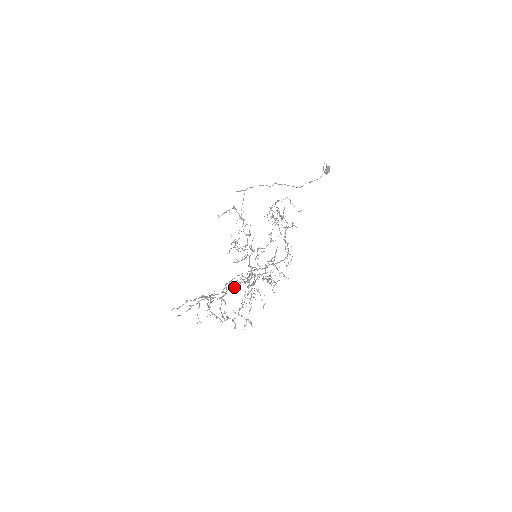
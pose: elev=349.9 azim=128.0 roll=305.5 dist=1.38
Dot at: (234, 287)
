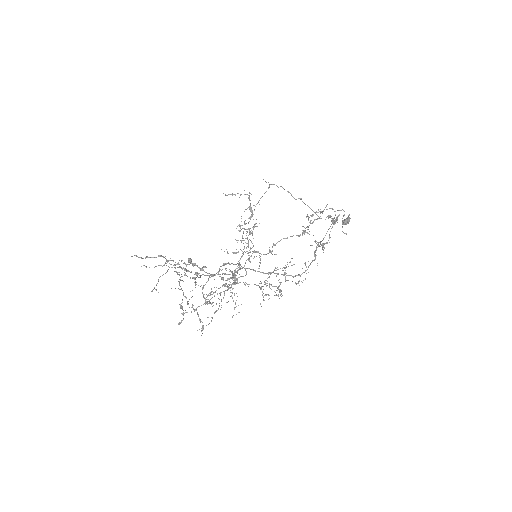
Dot at: (209, 276)
